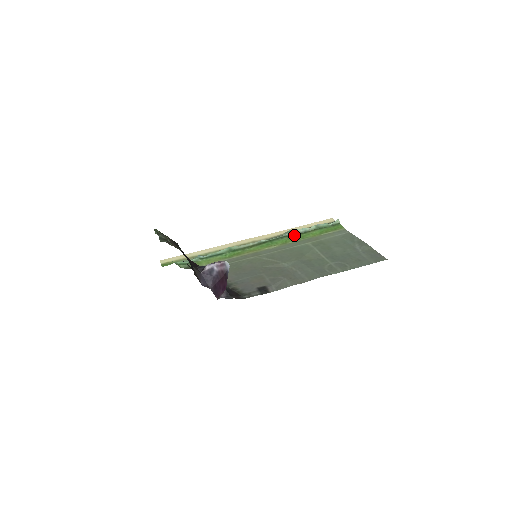
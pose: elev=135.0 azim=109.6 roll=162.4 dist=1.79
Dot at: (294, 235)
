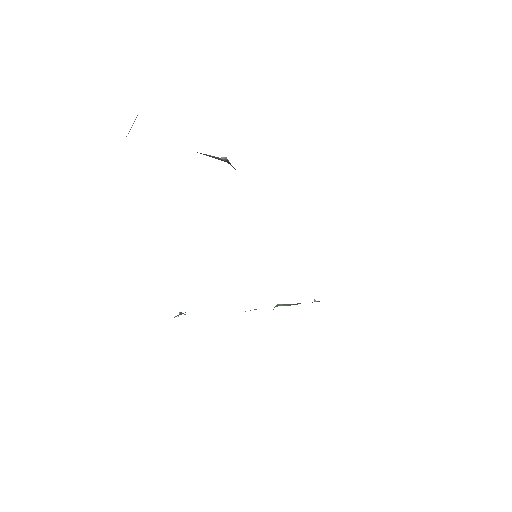
Dot at: (285, 305)
